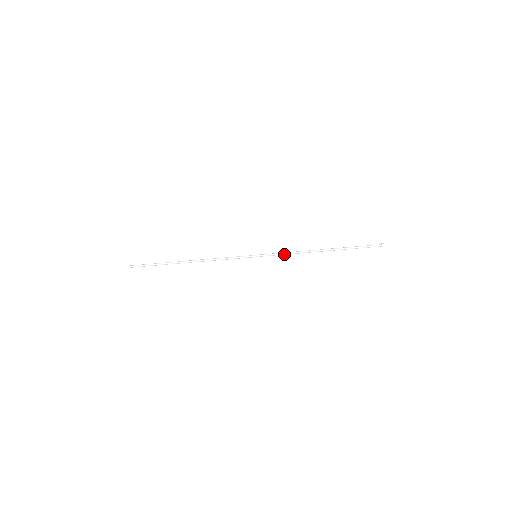
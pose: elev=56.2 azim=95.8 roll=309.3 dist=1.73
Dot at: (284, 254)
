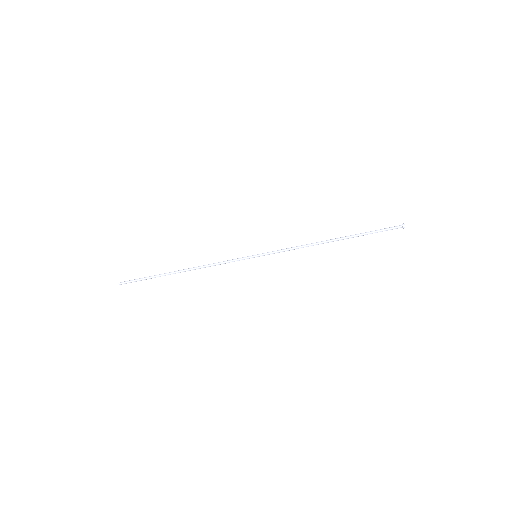
Dot at: (288, 250)
